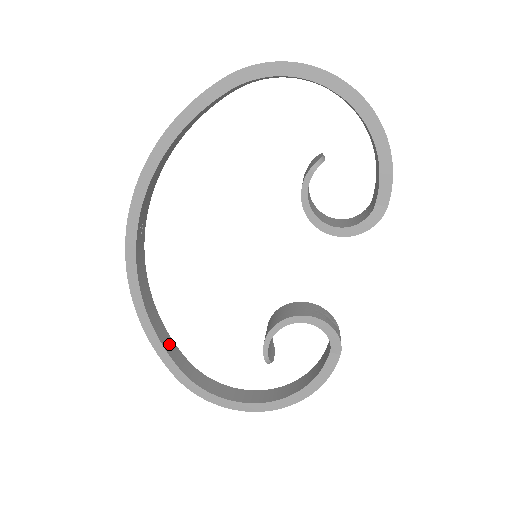
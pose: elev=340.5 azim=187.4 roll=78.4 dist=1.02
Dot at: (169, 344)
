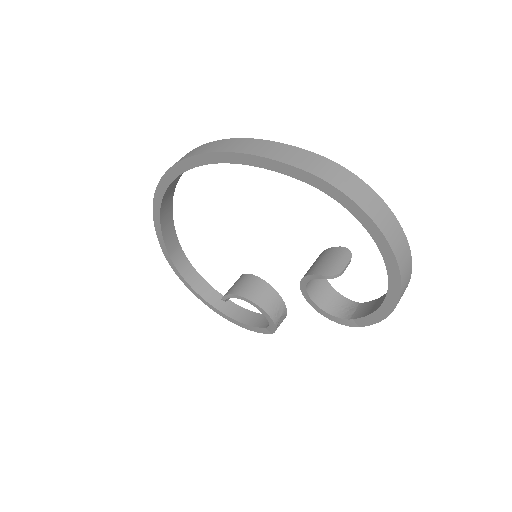
Dot at: (169, 232)
